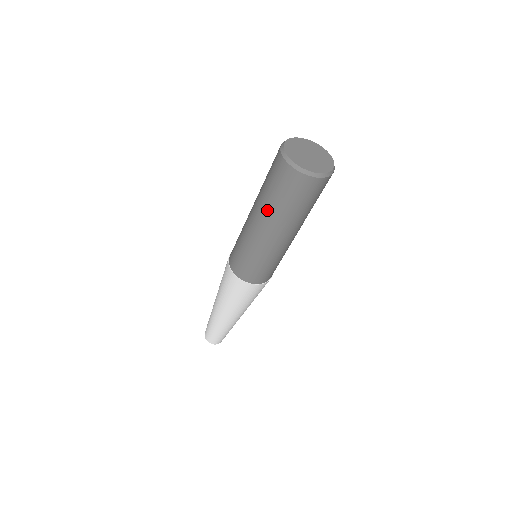
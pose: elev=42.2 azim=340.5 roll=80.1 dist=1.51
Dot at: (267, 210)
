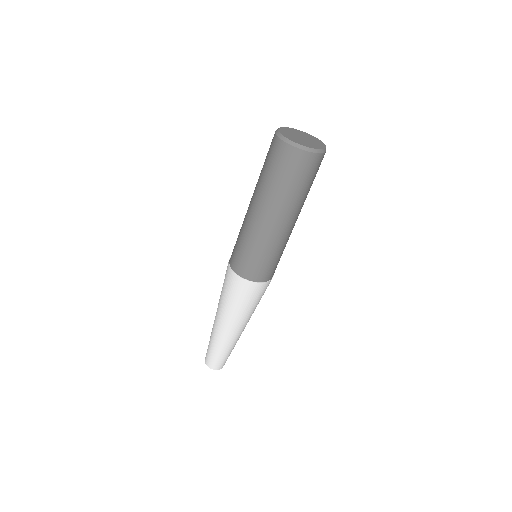
Dot at: (269, 196)
